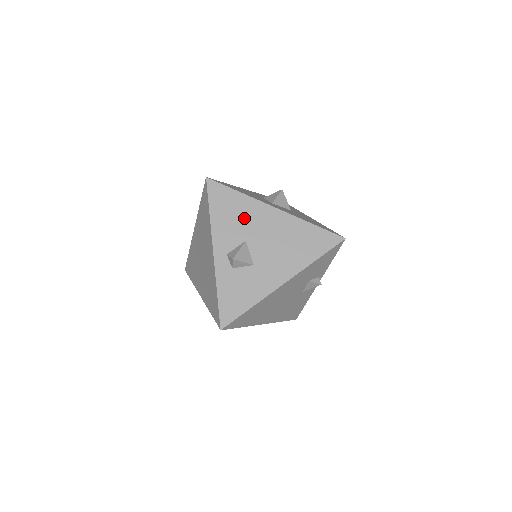
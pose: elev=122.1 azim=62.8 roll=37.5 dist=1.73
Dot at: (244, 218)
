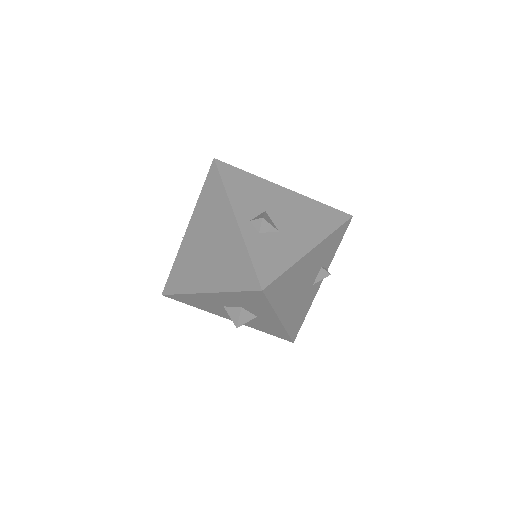
Dot at: (259, 193)
